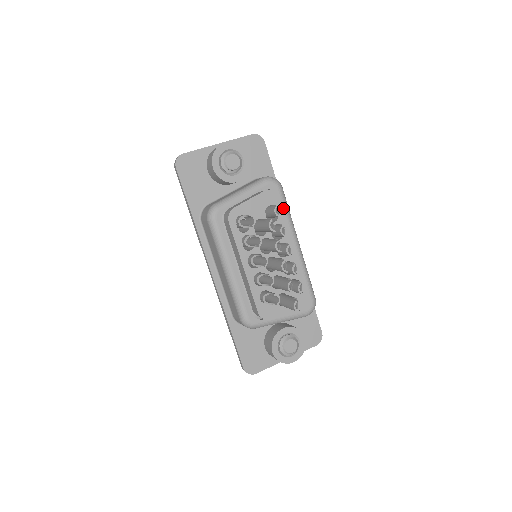
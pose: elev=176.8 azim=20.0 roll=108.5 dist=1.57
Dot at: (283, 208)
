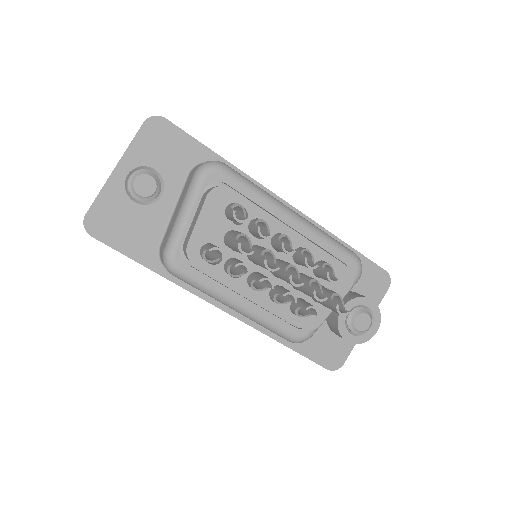
Dot at: (245, 190)
